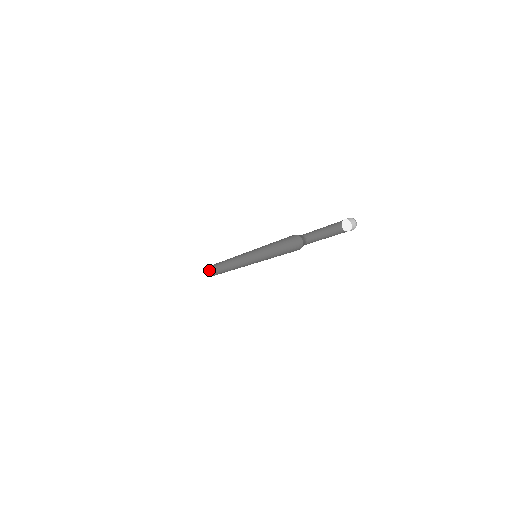
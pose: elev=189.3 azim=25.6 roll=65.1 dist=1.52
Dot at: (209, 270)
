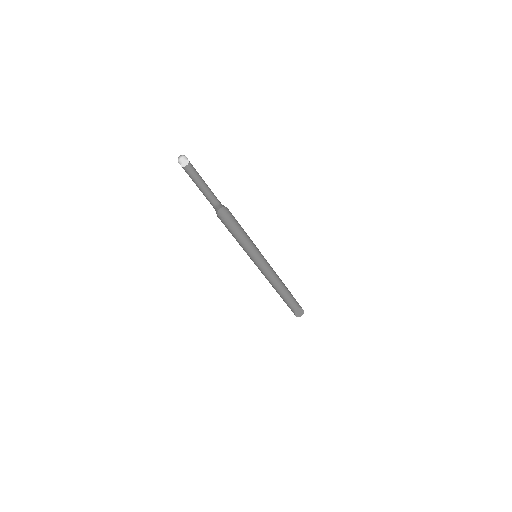
Dot at: (298, 313)
